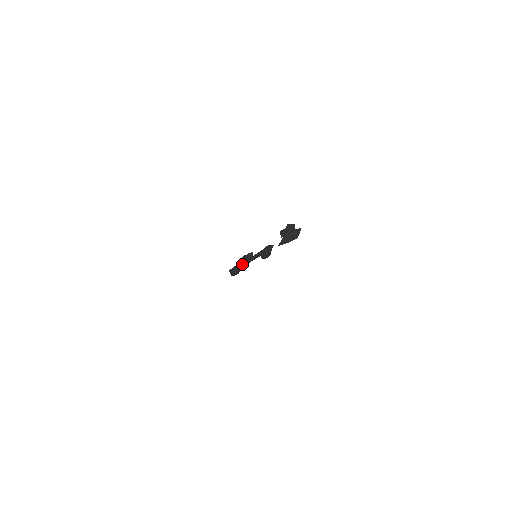
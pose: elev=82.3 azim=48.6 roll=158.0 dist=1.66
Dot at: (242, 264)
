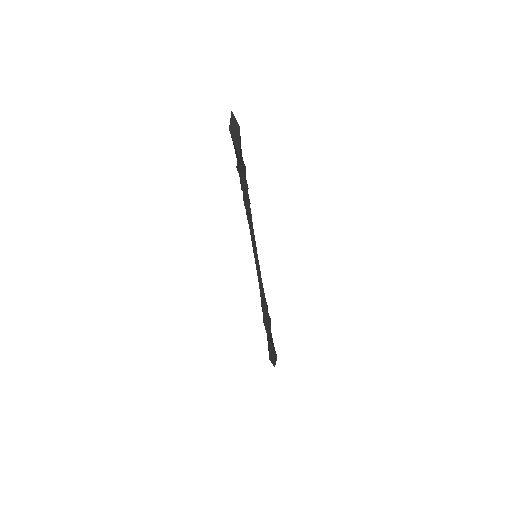
Dot at: (261, 299)
